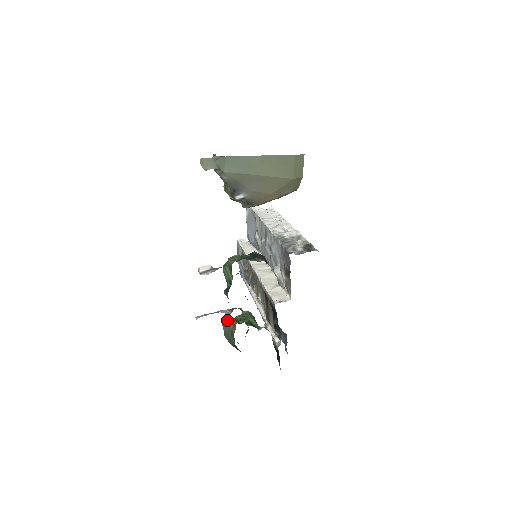
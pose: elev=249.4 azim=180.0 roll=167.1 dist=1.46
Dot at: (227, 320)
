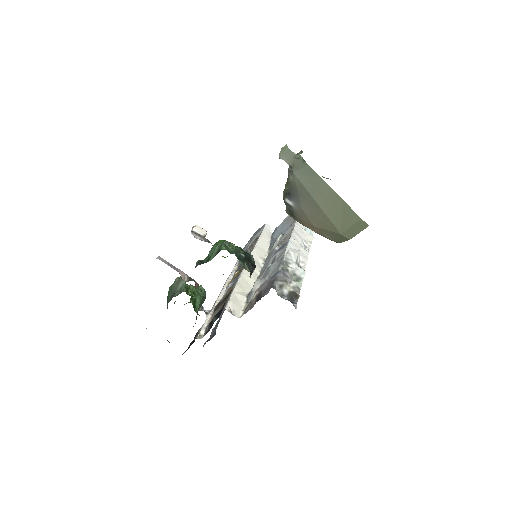
Dot at: (181, 281)
